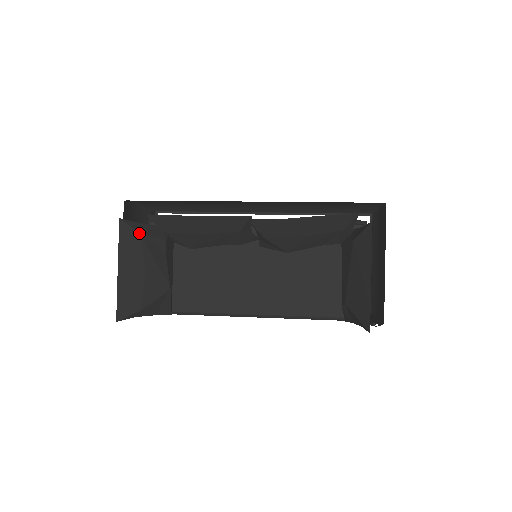
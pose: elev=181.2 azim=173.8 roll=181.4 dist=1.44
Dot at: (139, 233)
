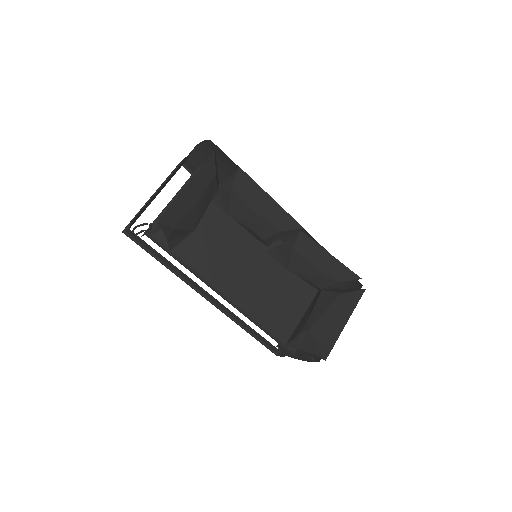
Dot at: (215, 172)
